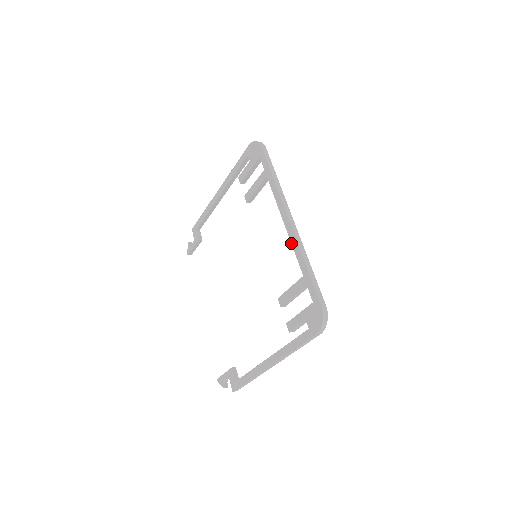
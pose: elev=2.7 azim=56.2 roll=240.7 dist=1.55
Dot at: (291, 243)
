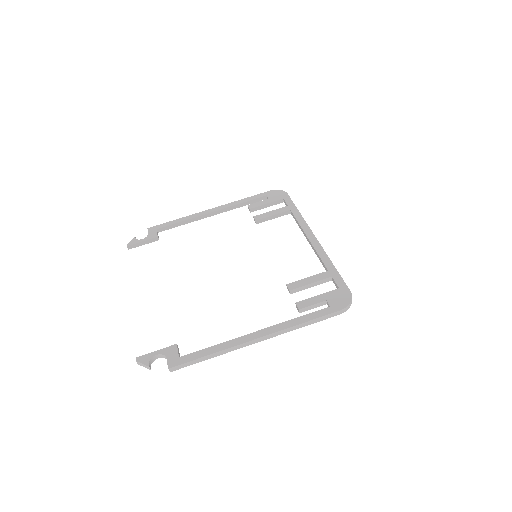
Dot at: (315, 249)
